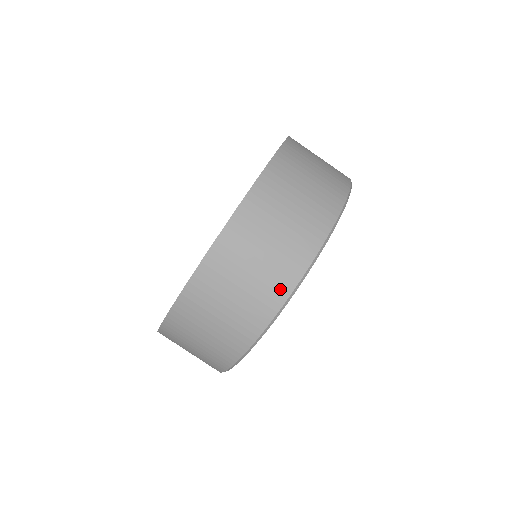
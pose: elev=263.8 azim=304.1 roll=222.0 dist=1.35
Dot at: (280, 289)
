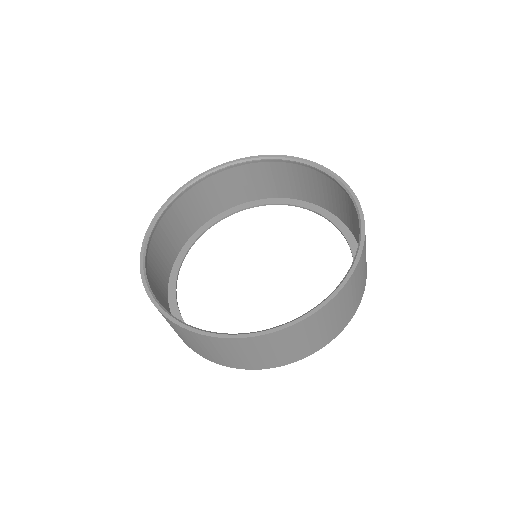
Dot at: (217, 361)
